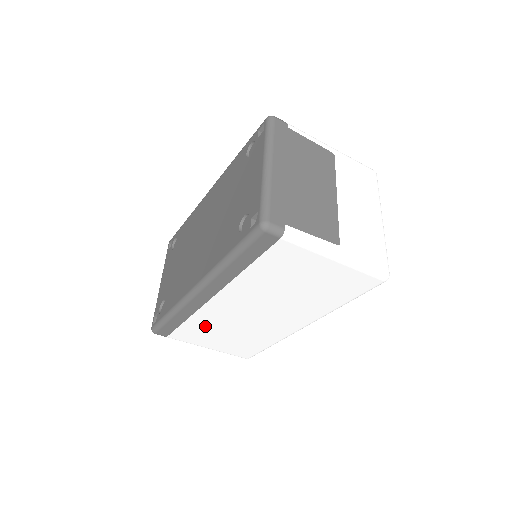
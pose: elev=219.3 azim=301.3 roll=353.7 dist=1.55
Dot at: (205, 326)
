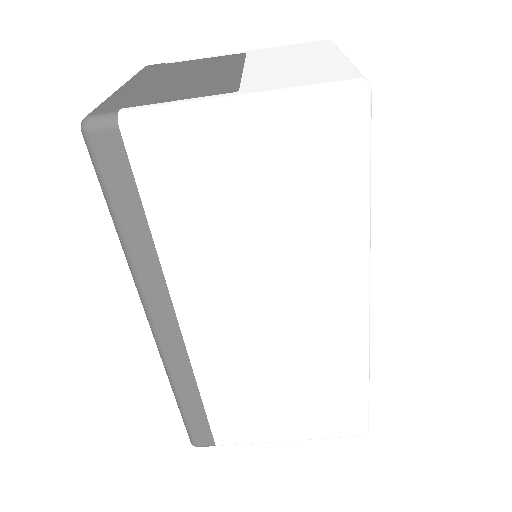
Dot at: (235, 393)
